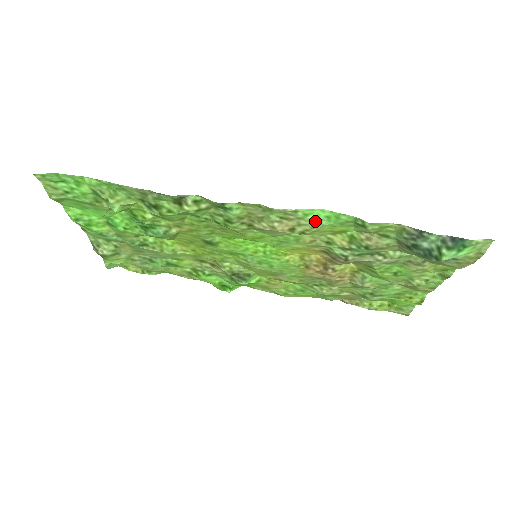
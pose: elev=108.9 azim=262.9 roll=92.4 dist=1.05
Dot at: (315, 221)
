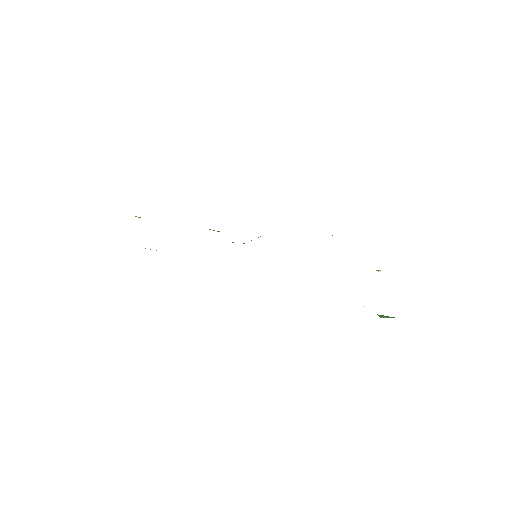
Dot at: occluded
